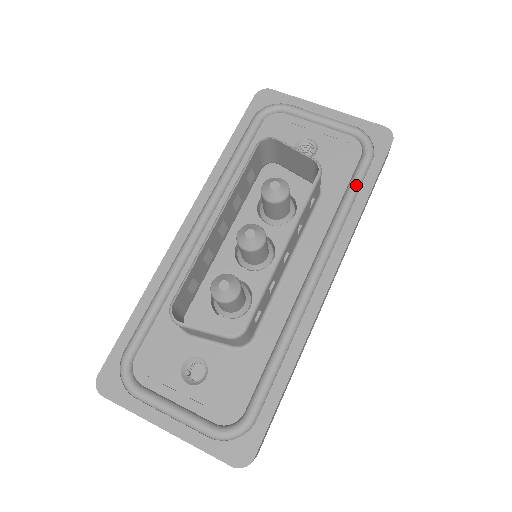
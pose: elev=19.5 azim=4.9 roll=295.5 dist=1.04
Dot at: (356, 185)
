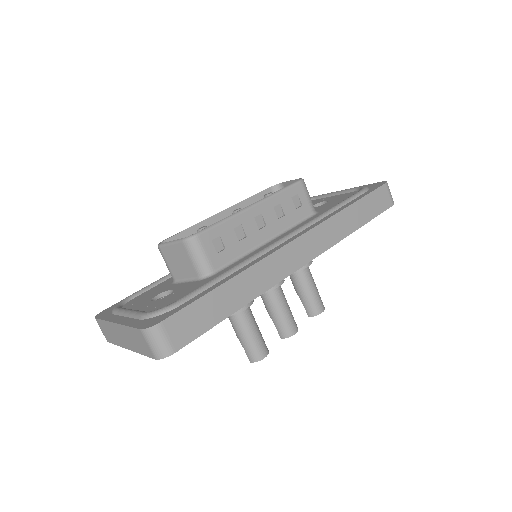
Dot at: (343, 201)
